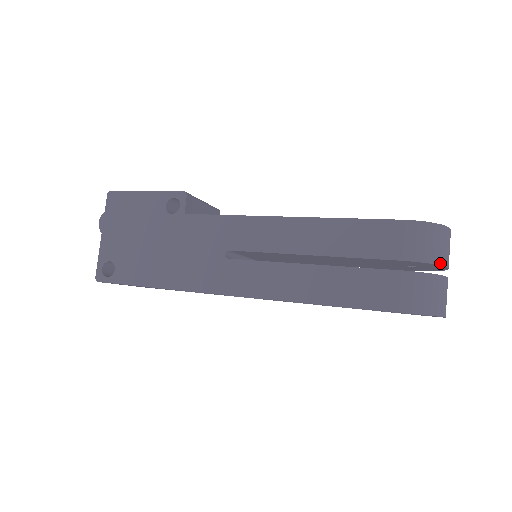
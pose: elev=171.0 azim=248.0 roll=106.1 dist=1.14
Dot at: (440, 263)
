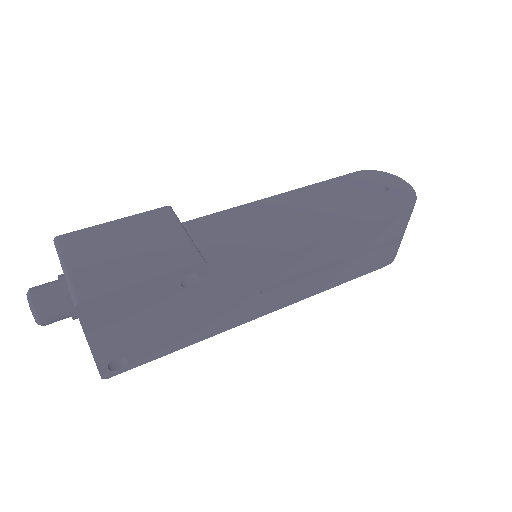
Dot at: occluded
